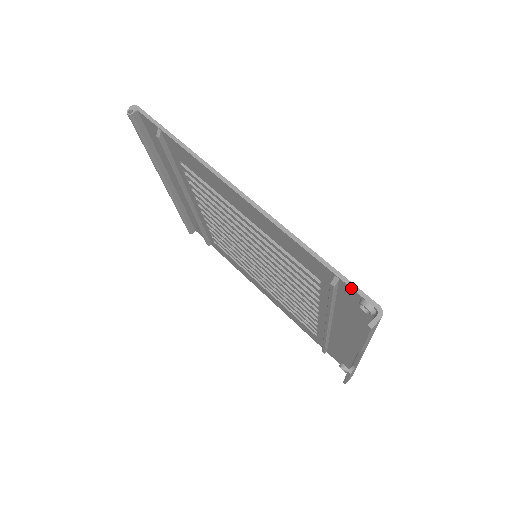
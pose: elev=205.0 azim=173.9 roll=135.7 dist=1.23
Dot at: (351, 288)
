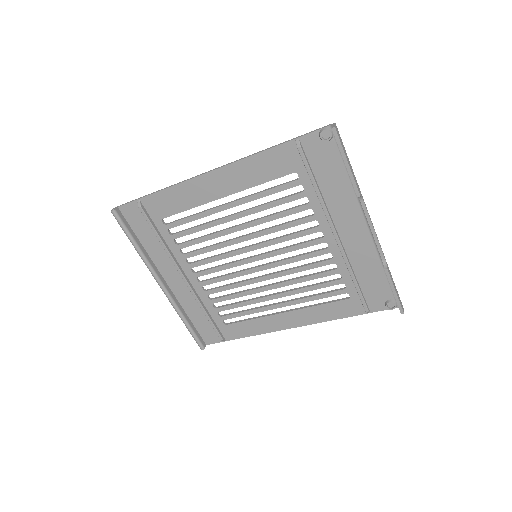
Dot at: (308, 134)
